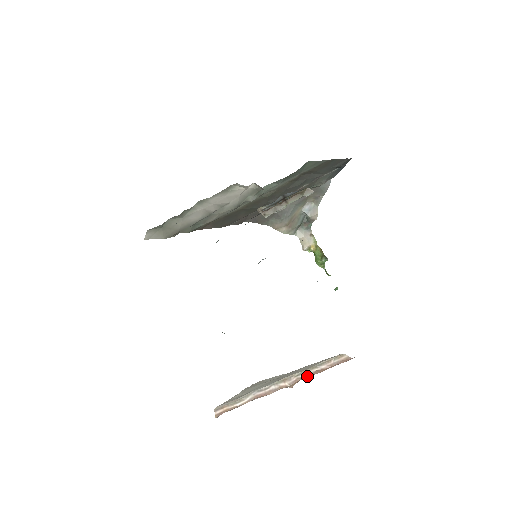
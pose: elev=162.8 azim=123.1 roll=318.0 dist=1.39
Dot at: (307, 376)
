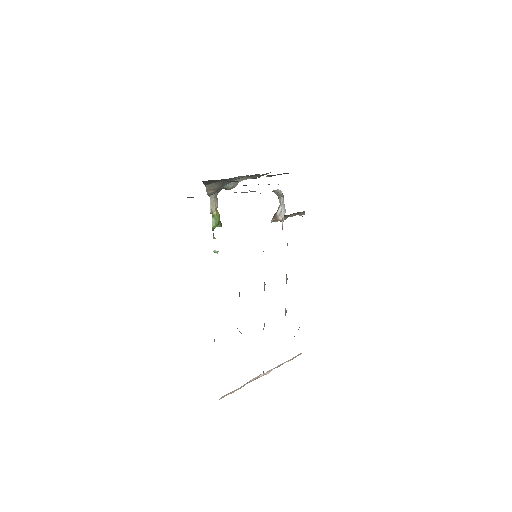
Dot at: occluded
